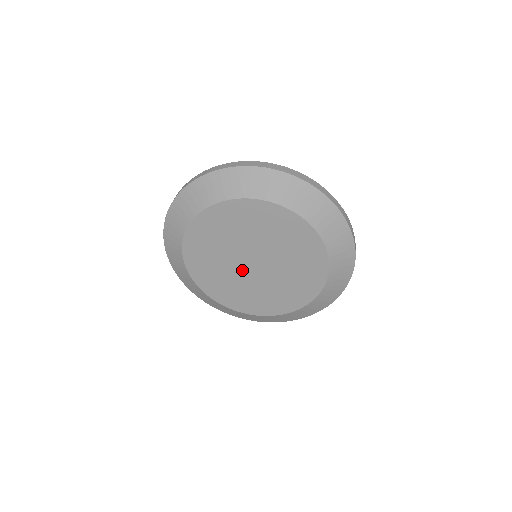
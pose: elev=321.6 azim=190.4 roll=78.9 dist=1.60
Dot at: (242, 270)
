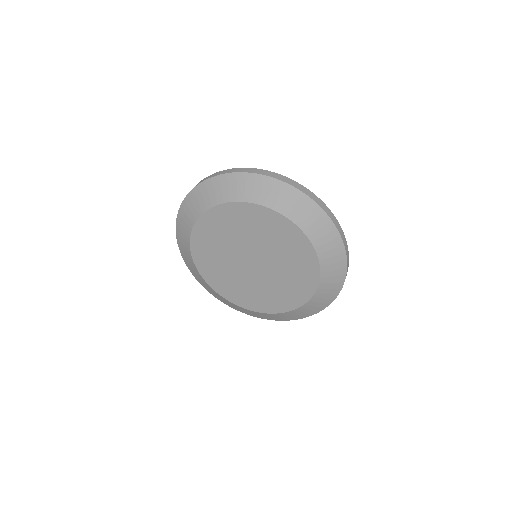
Dot at: (238, 261)
